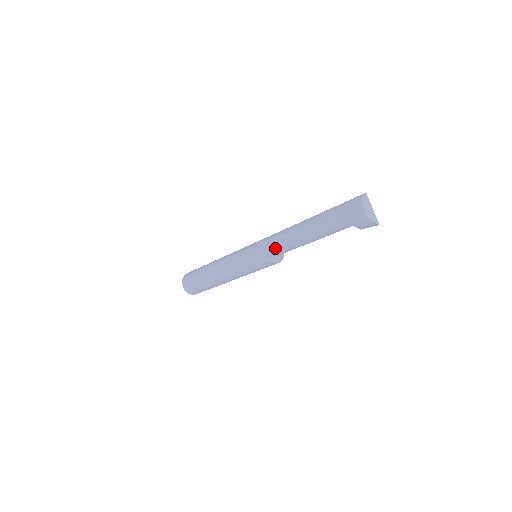
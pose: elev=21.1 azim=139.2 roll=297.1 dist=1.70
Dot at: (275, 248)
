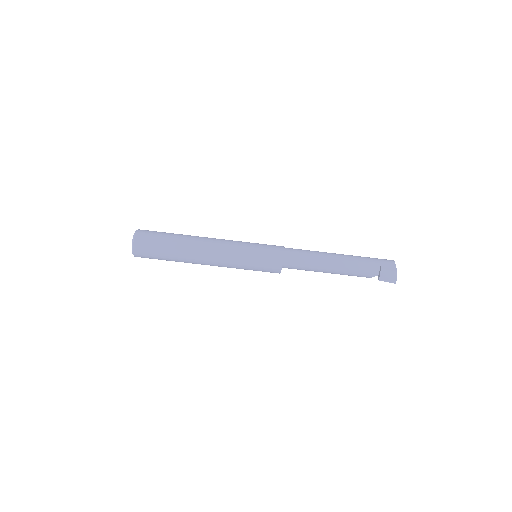
Dot at: (294, 254)
